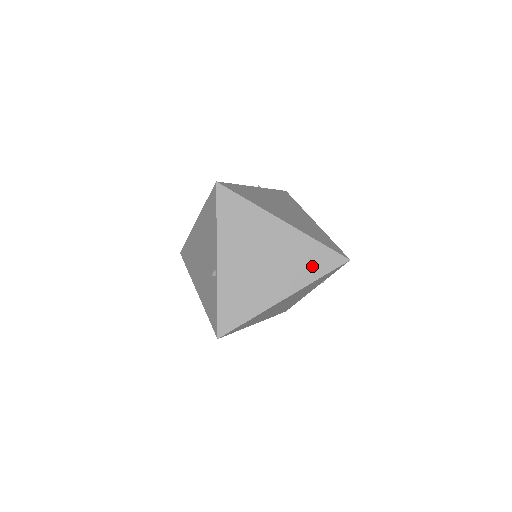
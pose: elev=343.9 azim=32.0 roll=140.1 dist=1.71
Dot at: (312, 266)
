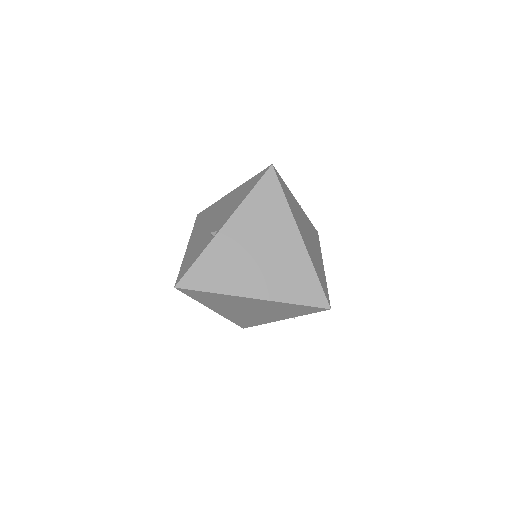
Dot at: (296, 289)
